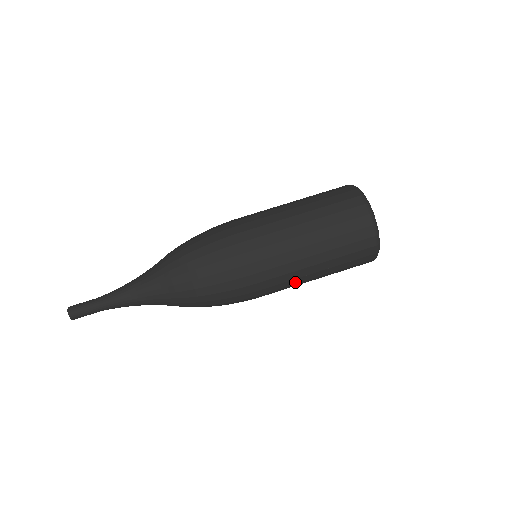
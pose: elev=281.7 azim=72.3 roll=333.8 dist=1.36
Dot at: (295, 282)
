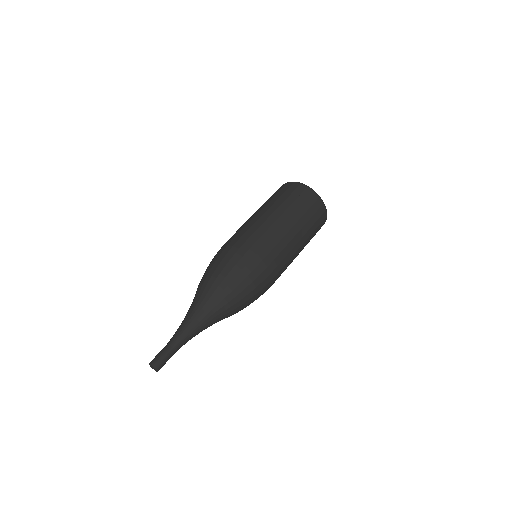
Dot at: (276, 228)
